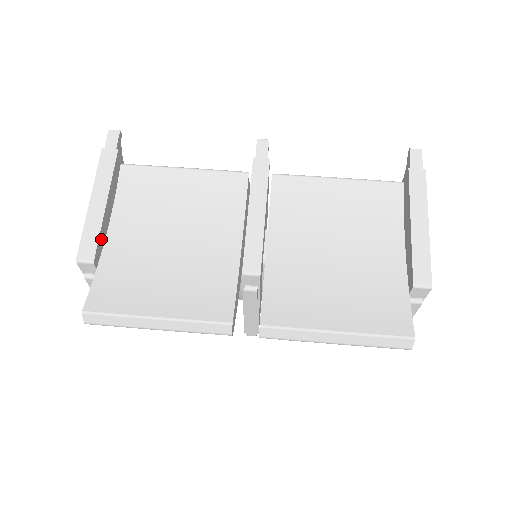
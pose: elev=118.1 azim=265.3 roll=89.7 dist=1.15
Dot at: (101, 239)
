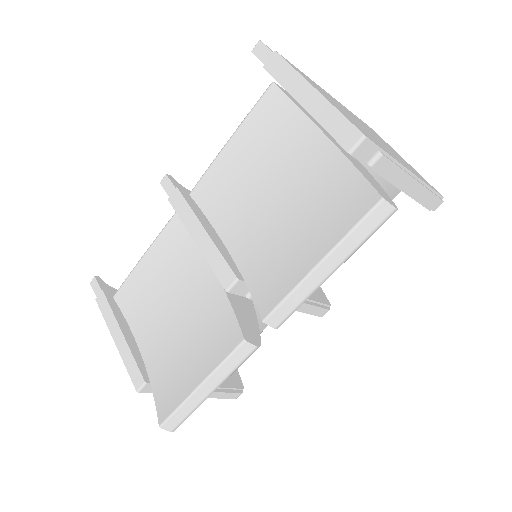
Dot at: (140, 361)
